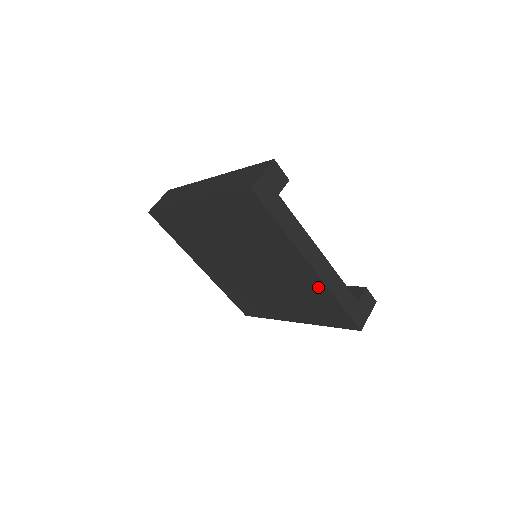
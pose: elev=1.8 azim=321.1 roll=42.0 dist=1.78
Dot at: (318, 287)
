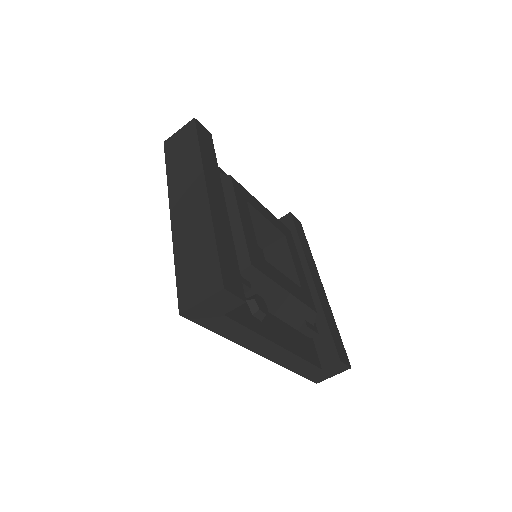
Dot at: occluded
